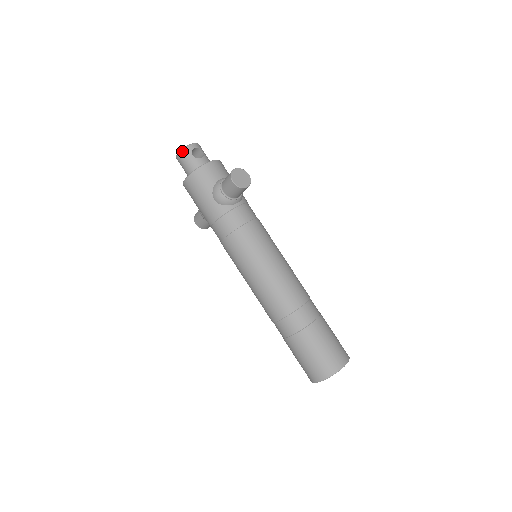
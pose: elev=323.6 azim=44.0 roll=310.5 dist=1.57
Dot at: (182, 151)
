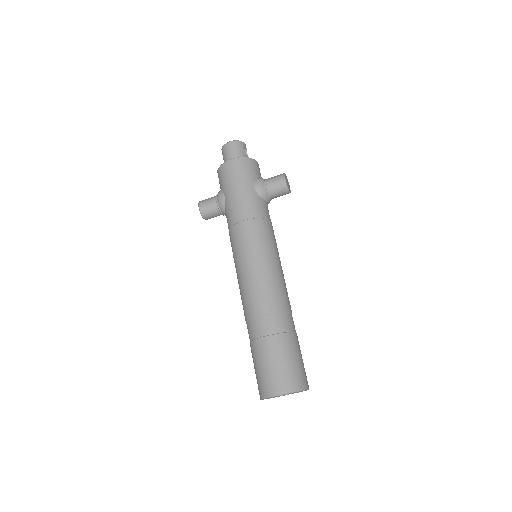
Dot at: (237, 141)
